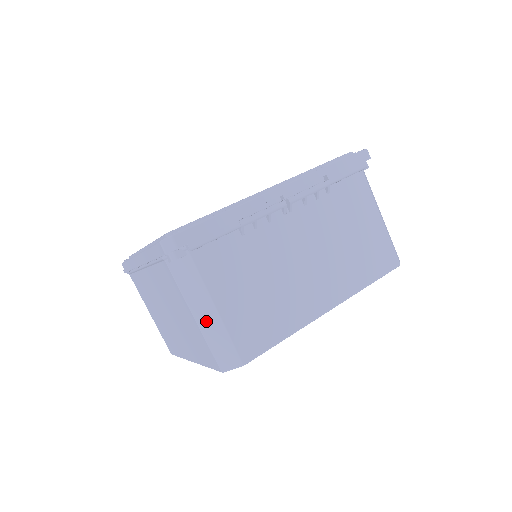
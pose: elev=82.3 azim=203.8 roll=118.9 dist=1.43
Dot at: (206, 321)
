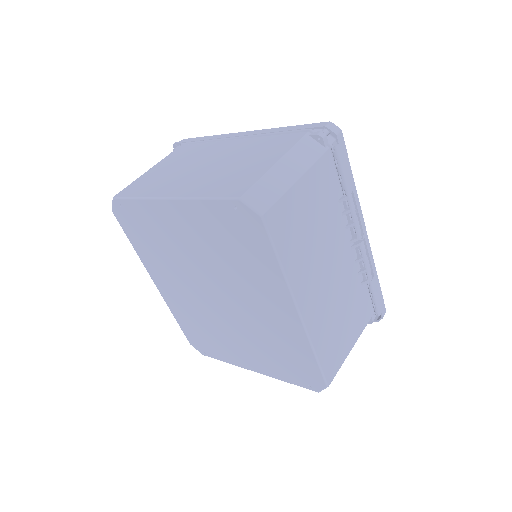
Dot at: (281, 173)
